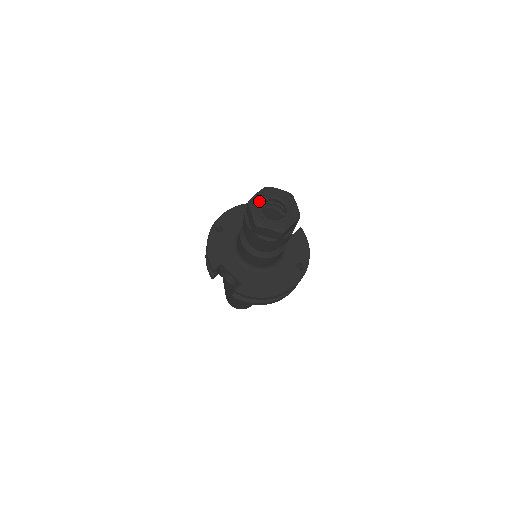
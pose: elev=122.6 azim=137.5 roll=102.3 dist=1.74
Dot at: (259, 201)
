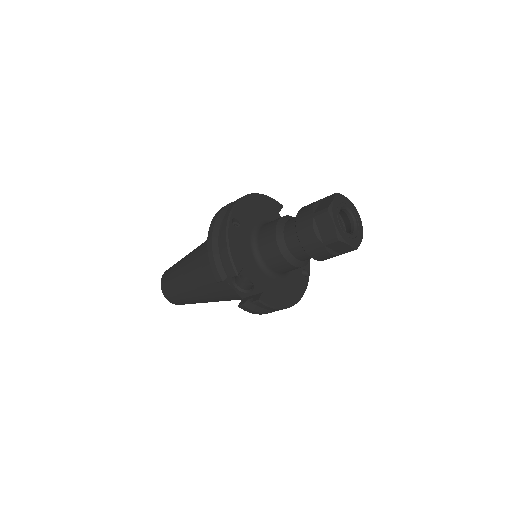
Dot at: (337, 210)
